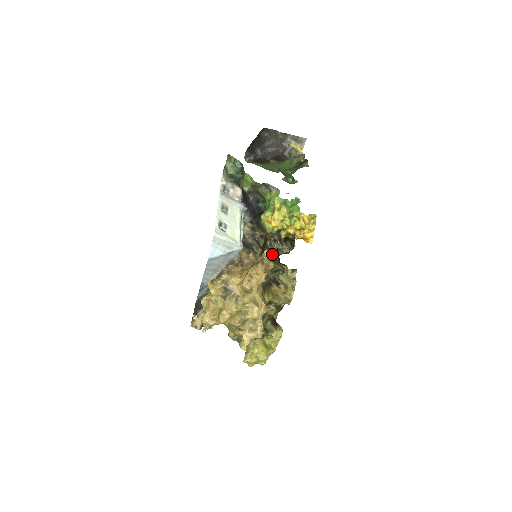
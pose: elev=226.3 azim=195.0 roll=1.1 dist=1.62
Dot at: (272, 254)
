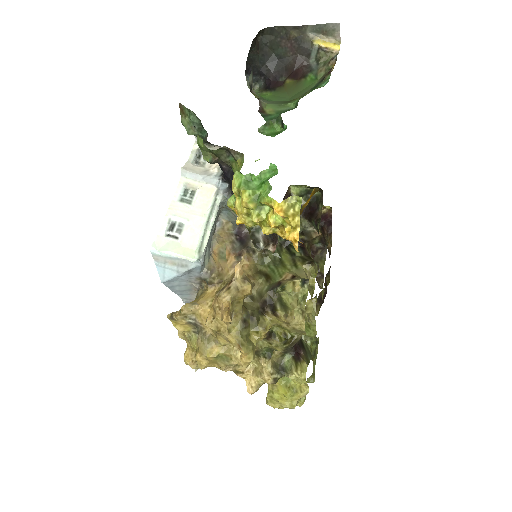
Dot at: occluded
